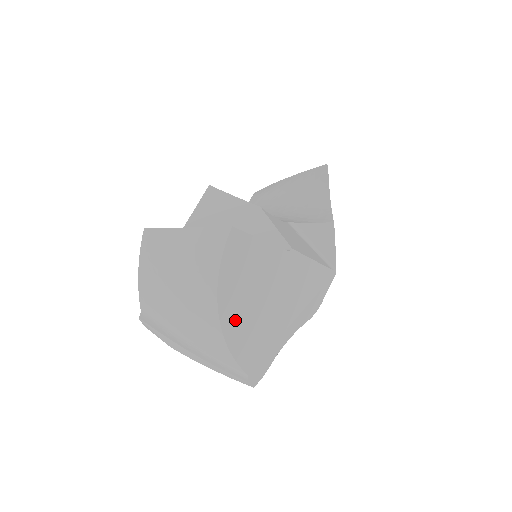
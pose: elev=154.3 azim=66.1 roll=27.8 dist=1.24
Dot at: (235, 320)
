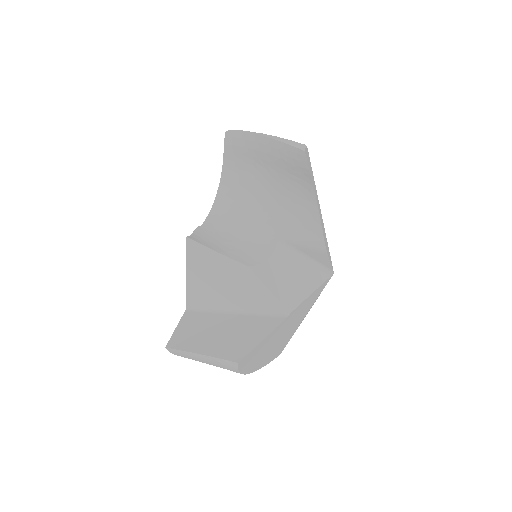
Dot at: (261, 362)
